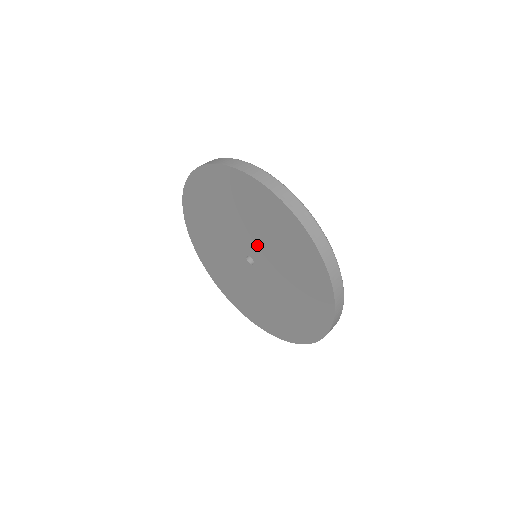
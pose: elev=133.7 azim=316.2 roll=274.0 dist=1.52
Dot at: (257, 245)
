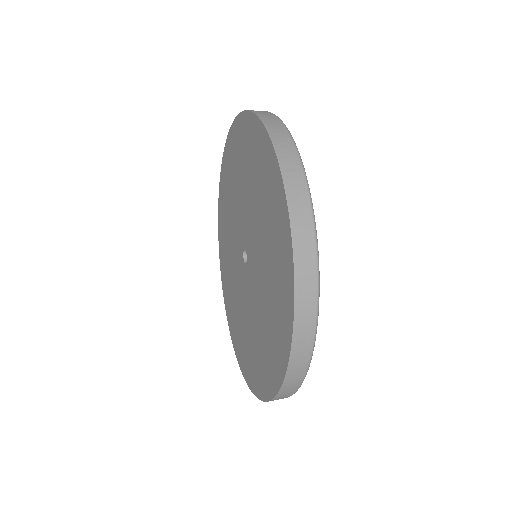
Dot at: (250, 225)
